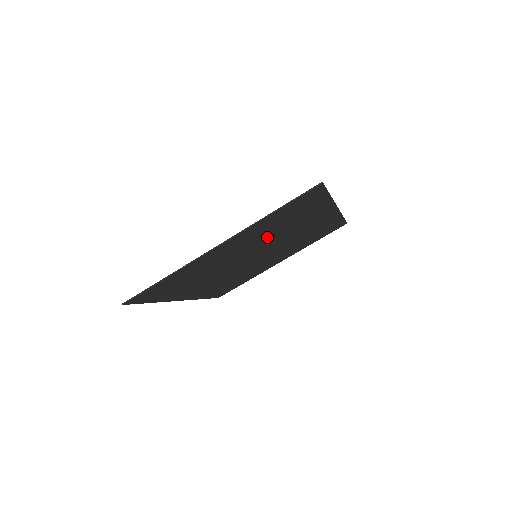
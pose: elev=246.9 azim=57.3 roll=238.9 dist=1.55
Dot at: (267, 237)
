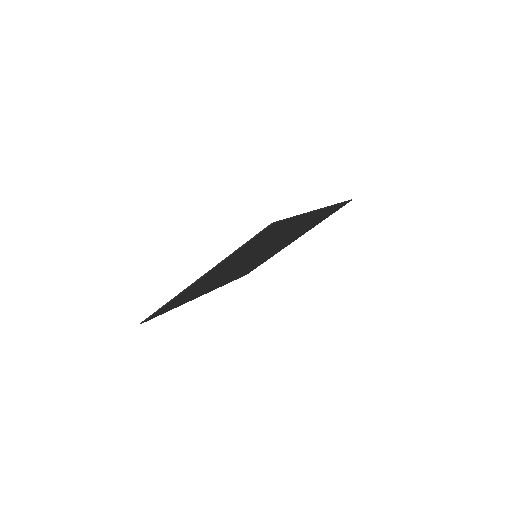
Dot at: (252, 251)
